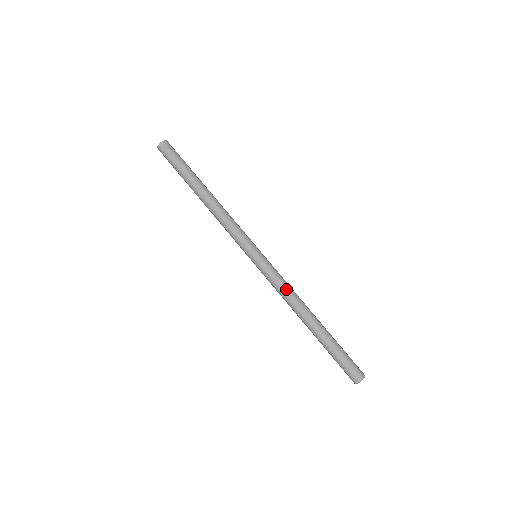
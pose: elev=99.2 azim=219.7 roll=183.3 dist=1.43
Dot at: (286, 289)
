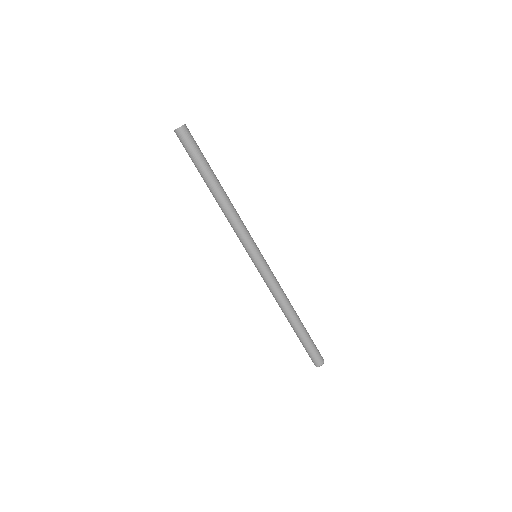
Dot at: (275, 292)
